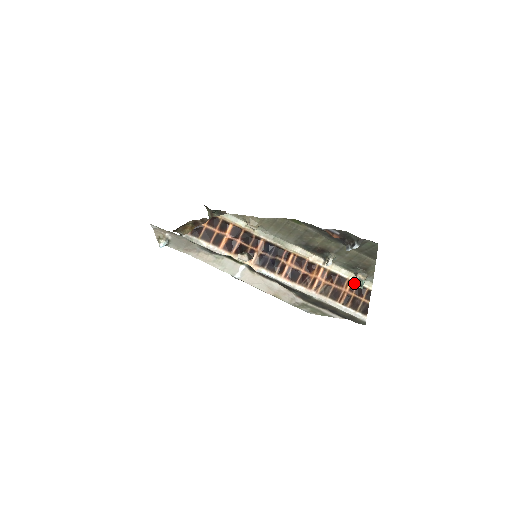
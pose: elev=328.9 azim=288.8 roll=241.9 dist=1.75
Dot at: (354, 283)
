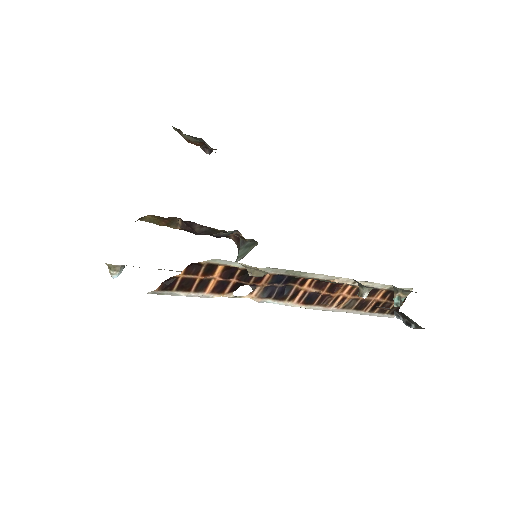
Dot at: (389, 290)
